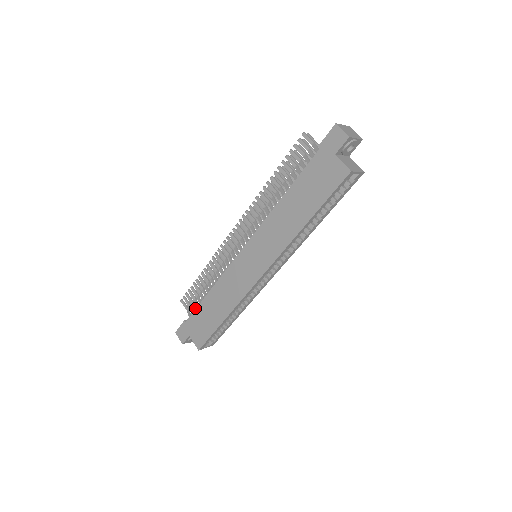
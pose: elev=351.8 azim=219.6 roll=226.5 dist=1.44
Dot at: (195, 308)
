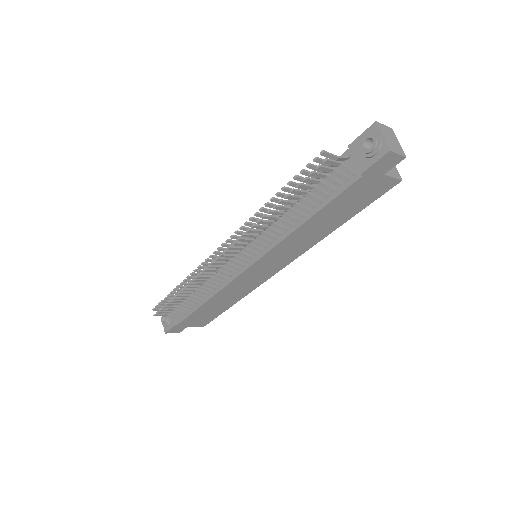
Dot at: (181, 312)
